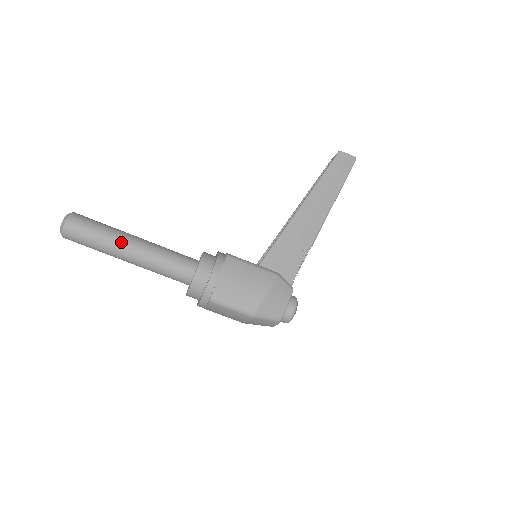
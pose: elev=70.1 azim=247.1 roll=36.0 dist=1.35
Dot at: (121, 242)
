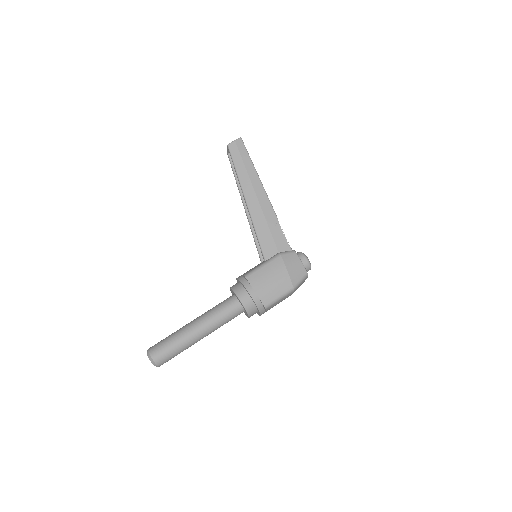
Dot at: (189, 335)
